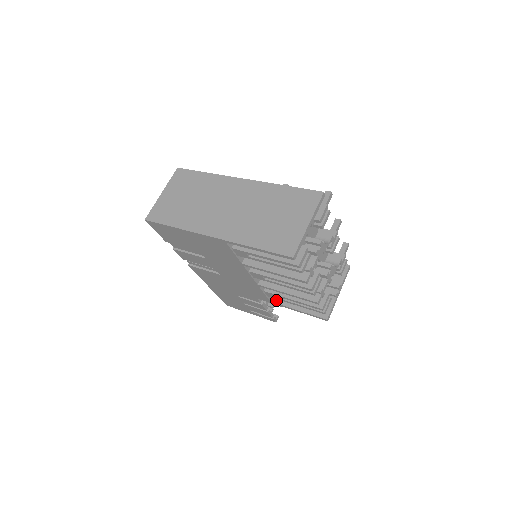
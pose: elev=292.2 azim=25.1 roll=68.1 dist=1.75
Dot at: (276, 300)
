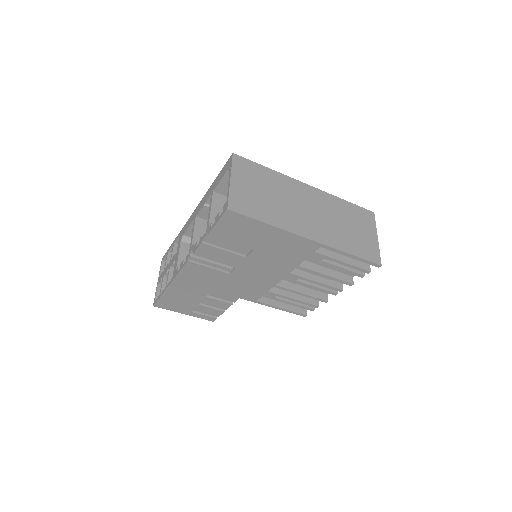
Dot at: (261, 299)
